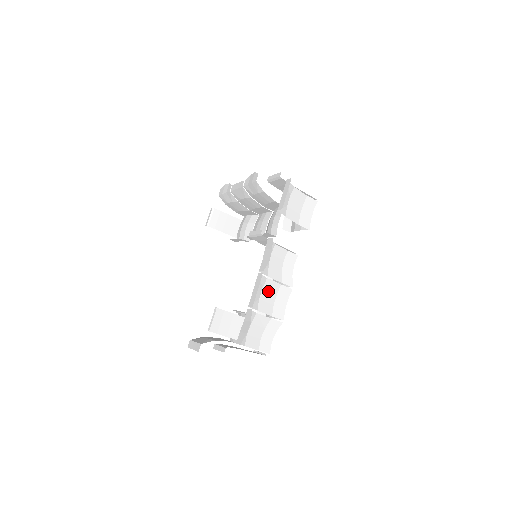
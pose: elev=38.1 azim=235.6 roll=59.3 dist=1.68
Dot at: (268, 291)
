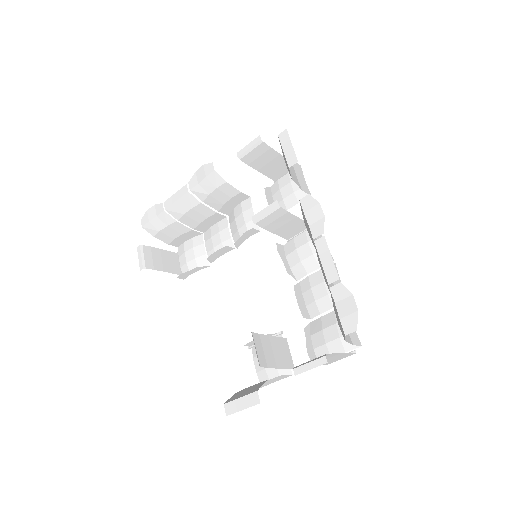
Dot at: occluded
